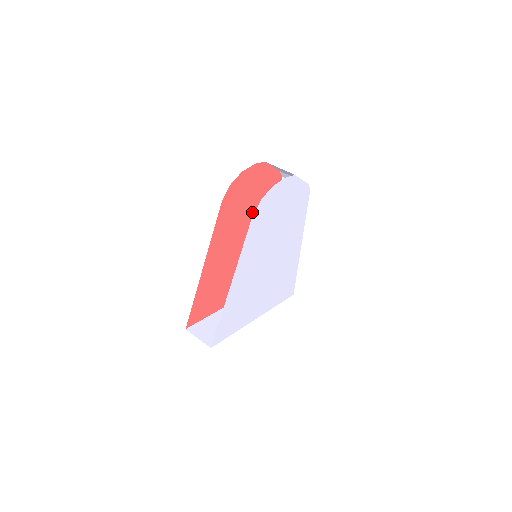
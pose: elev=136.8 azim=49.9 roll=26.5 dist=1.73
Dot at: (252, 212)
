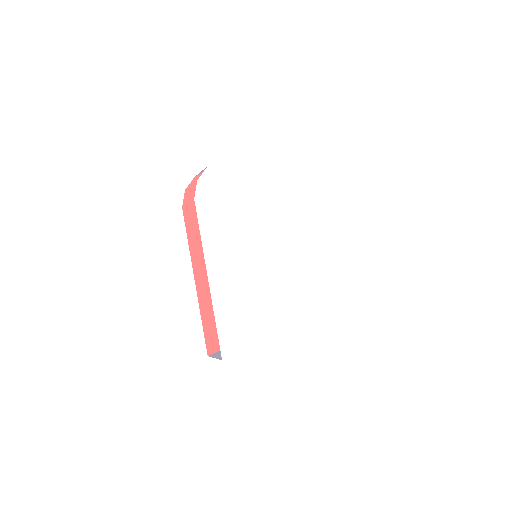
Dot at: occluded
